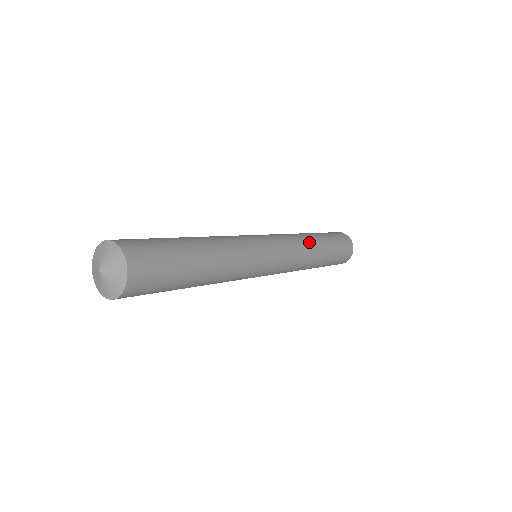
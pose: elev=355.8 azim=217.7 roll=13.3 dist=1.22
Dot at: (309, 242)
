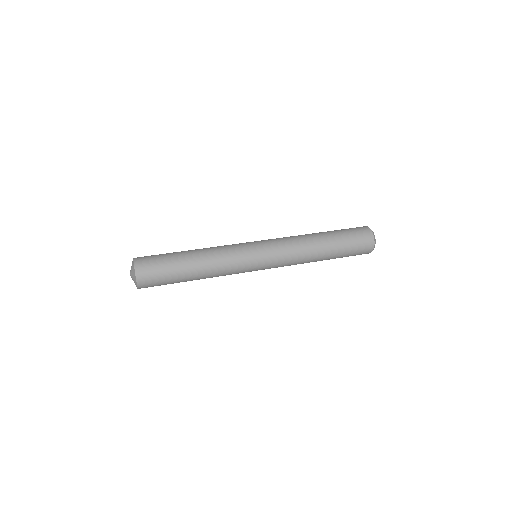
Dot at: (309, 260)
